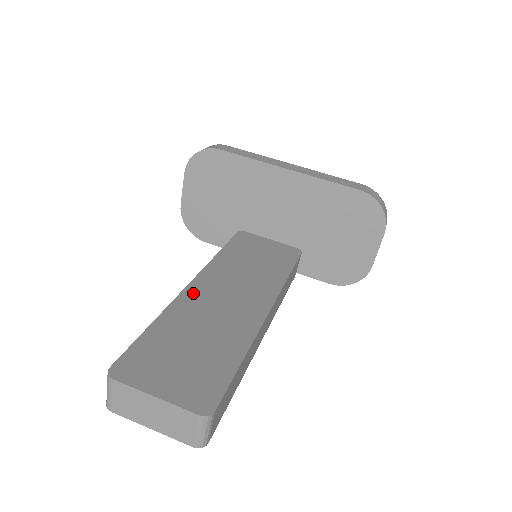
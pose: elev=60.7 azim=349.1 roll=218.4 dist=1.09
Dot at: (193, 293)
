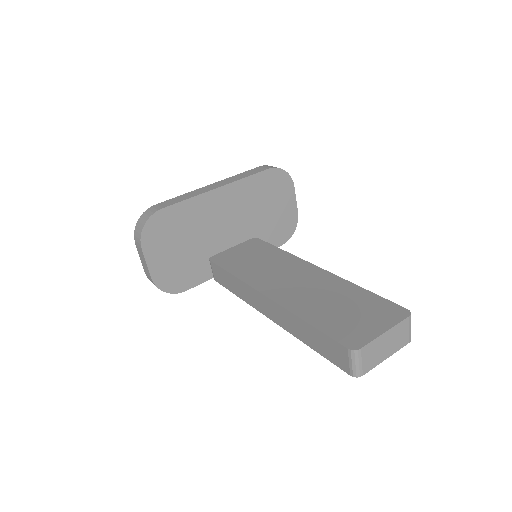
Dot at: (280, 297)
